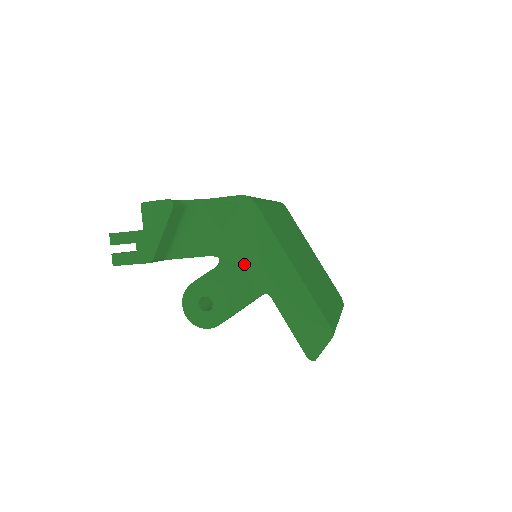
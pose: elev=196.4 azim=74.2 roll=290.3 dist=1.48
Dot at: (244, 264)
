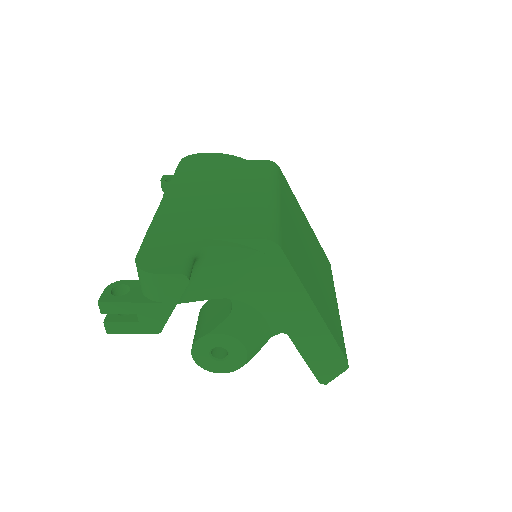
Dot at: (261, 307)
